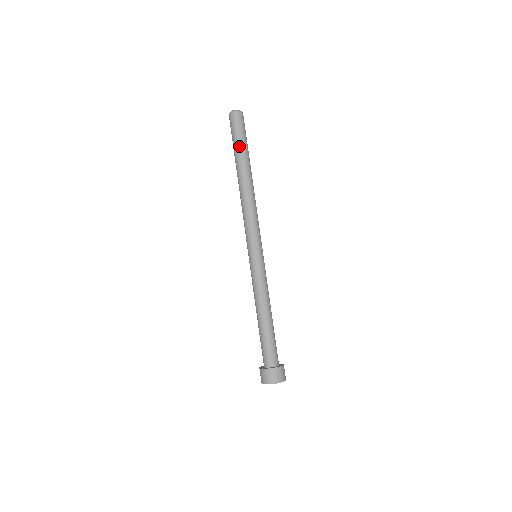
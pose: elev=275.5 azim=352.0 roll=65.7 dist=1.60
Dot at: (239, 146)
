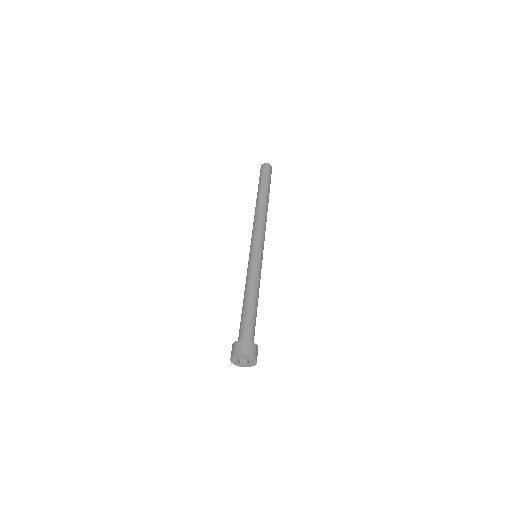
Dot at: (263, 182)
